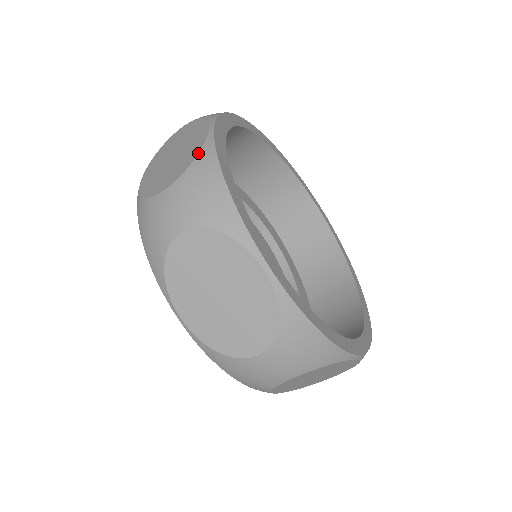
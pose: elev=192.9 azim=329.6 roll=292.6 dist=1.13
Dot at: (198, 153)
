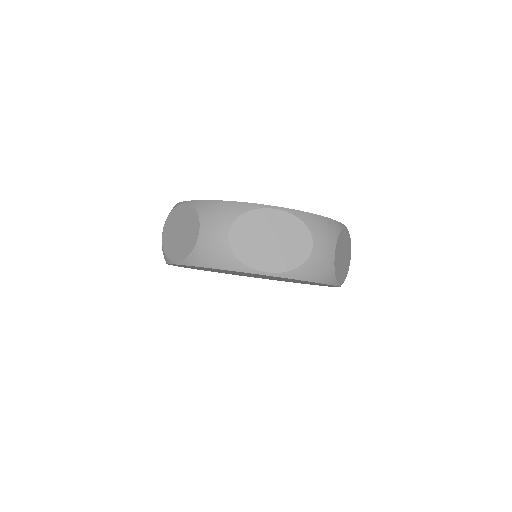
Dot at: occluded
